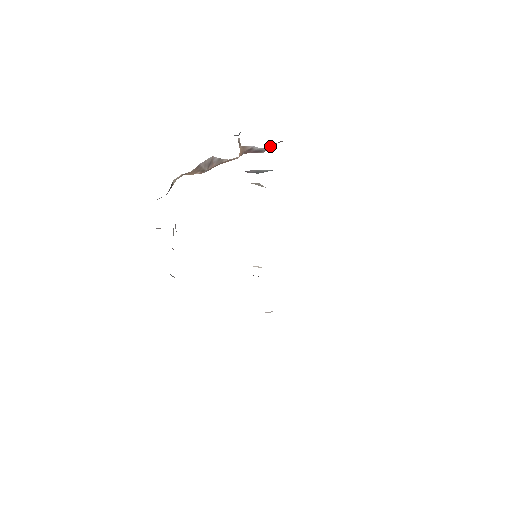
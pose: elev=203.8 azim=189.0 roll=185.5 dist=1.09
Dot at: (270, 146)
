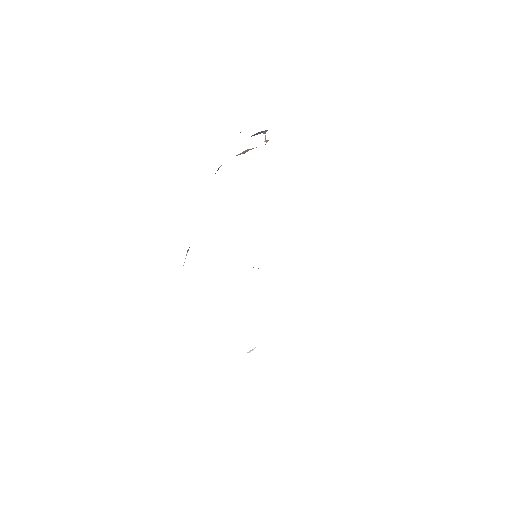
Dot at: occluded
